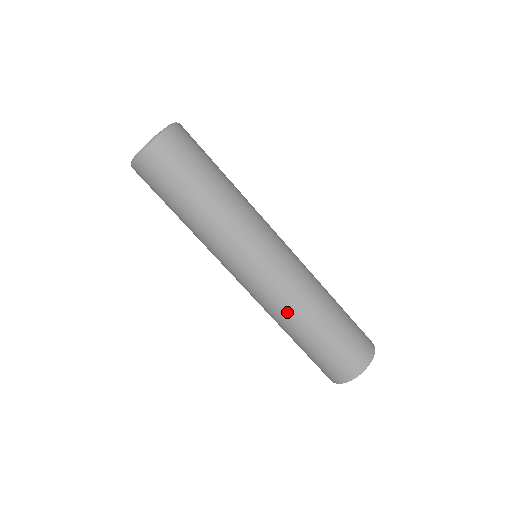
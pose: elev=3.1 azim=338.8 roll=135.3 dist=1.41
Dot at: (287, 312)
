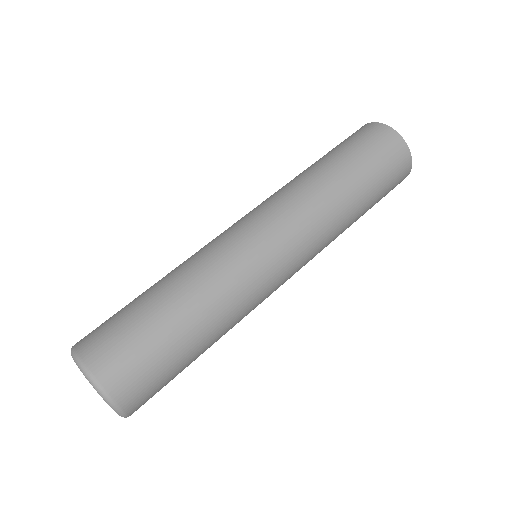
Dot at: occluded
